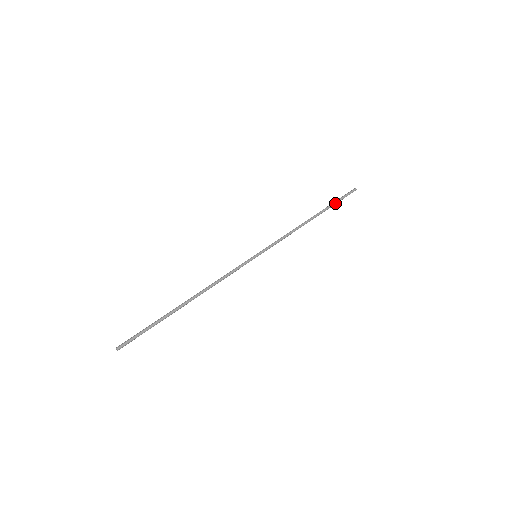
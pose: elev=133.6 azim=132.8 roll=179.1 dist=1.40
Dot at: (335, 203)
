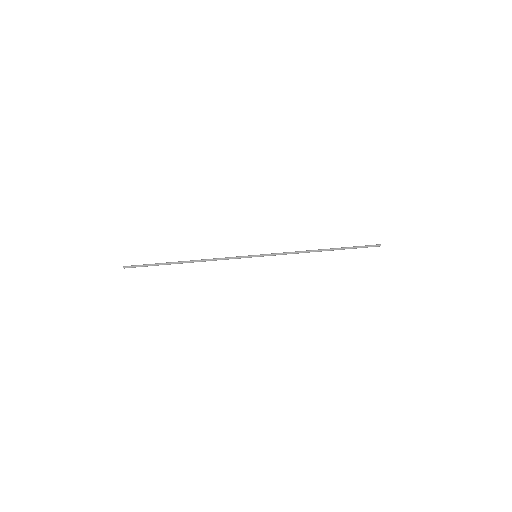
Dot at: (352, 247)
